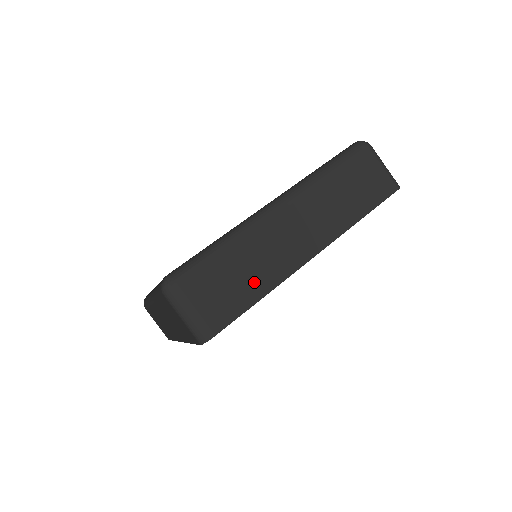
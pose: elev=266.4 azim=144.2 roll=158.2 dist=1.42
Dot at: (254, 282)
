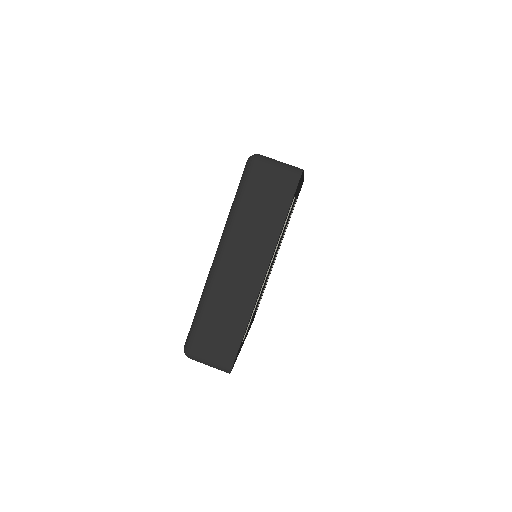
Dot at: occluded
